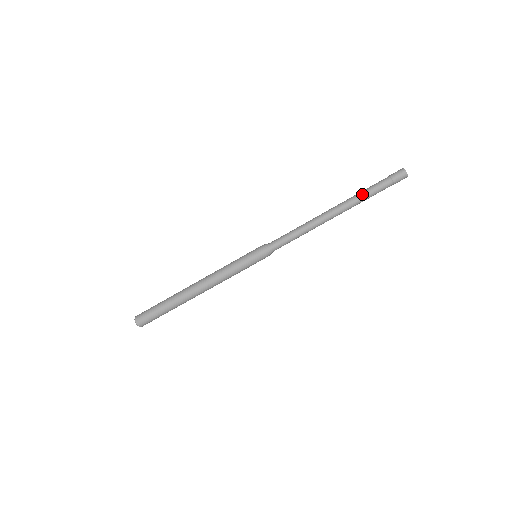
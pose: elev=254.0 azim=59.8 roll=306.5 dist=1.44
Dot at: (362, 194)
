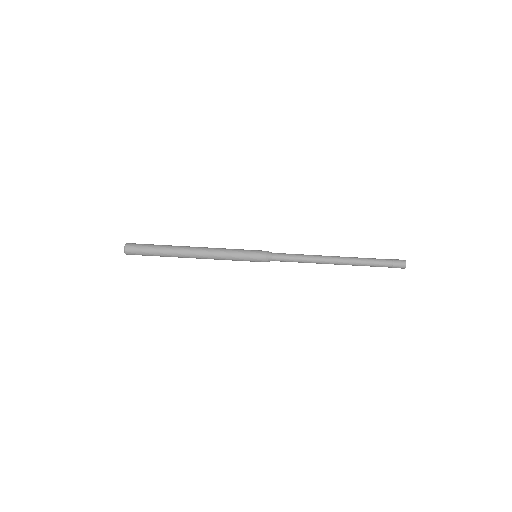
Dot at: (365, 260)
